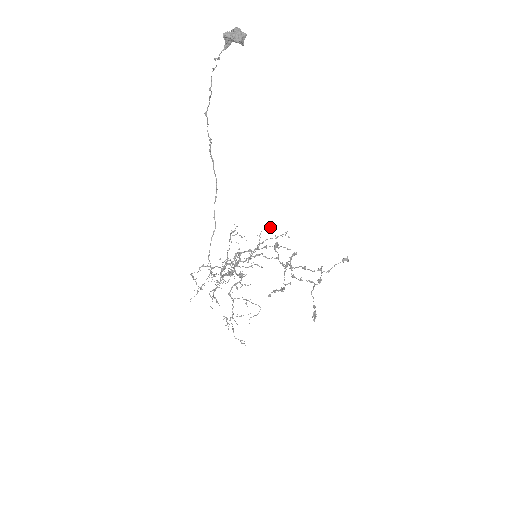
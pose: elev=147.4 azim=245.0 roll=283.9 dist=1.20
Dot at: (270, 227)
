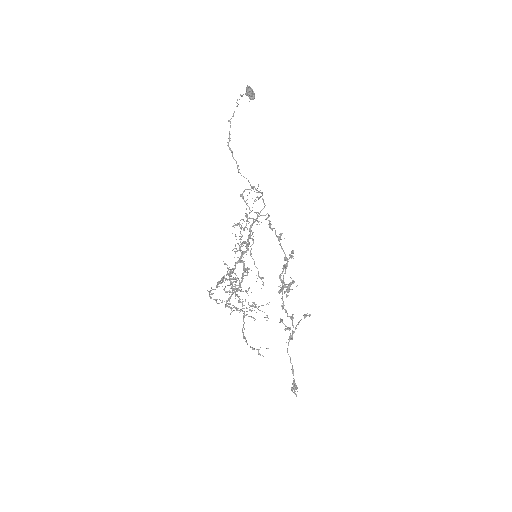
Dot at: (235, 278)
